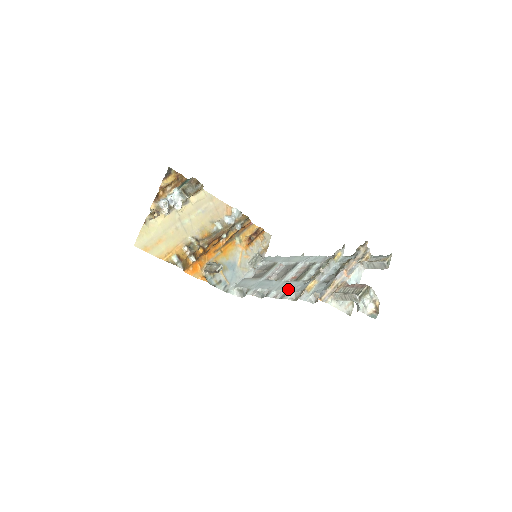
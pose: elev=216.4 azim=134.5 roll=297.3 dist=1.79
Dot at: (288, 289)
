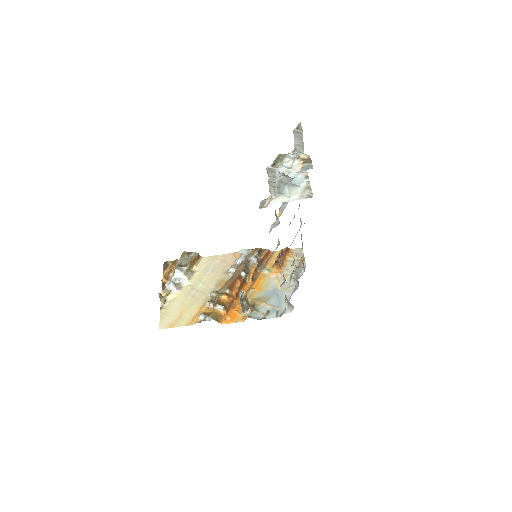
Dot at: occluded
